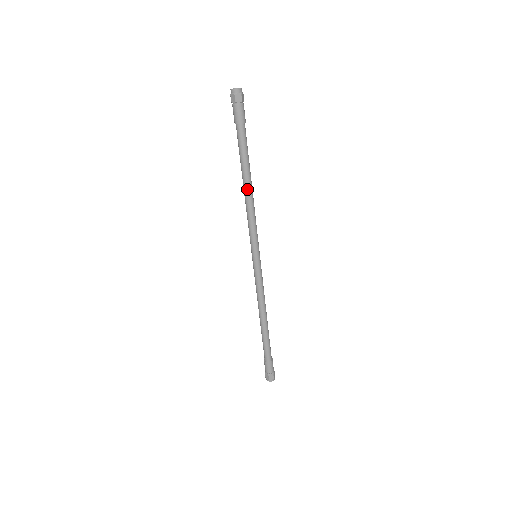
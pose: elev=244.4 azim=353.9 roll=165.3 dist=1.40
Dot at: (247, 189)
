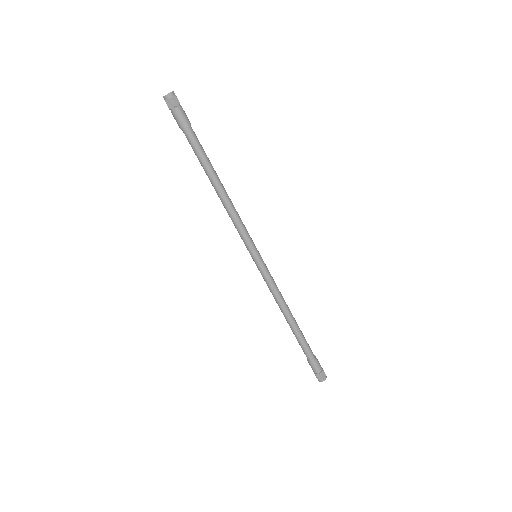
Dot at: (217, 191)
